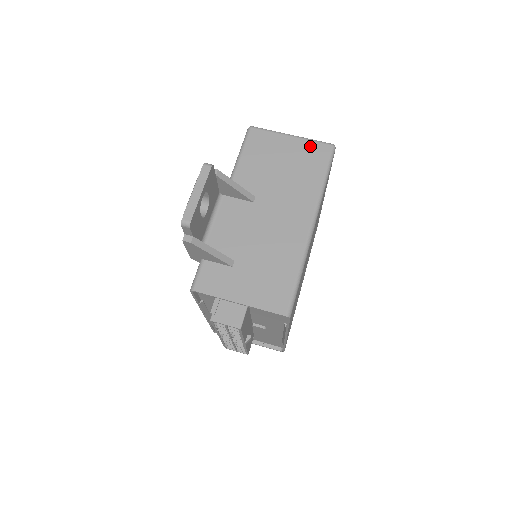
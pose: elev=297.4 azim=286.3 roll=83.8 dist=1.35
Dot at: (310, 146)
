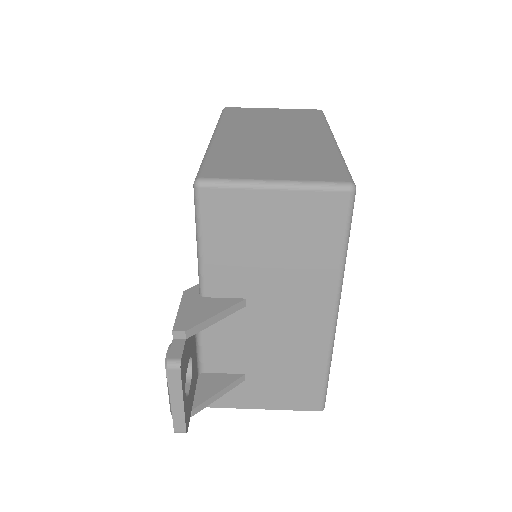
Dot at: (311, 202)
